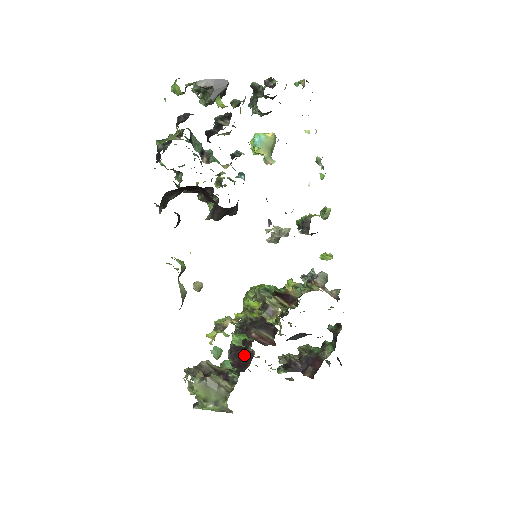
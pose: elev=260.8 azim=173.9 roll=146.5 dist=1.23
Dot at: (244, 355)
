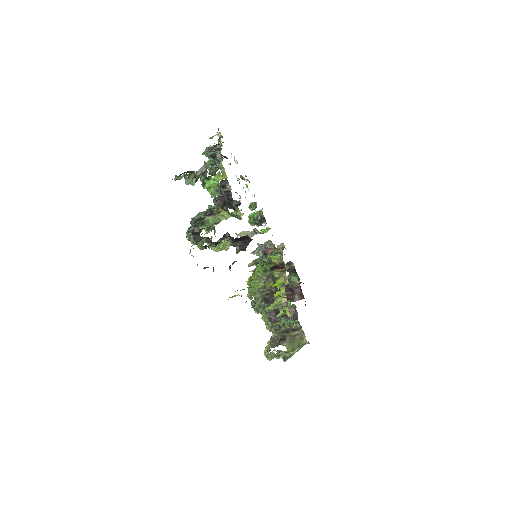
Dot at: occluded
